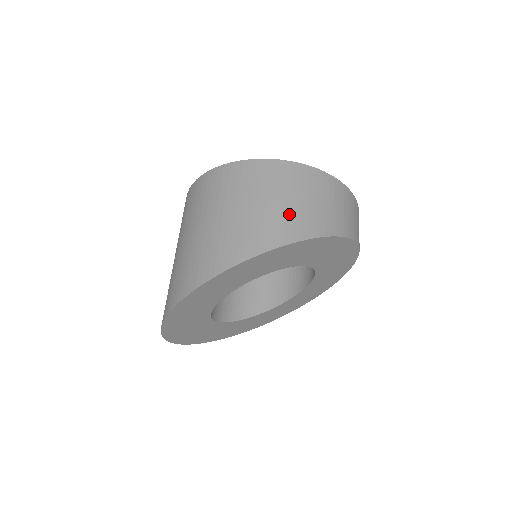
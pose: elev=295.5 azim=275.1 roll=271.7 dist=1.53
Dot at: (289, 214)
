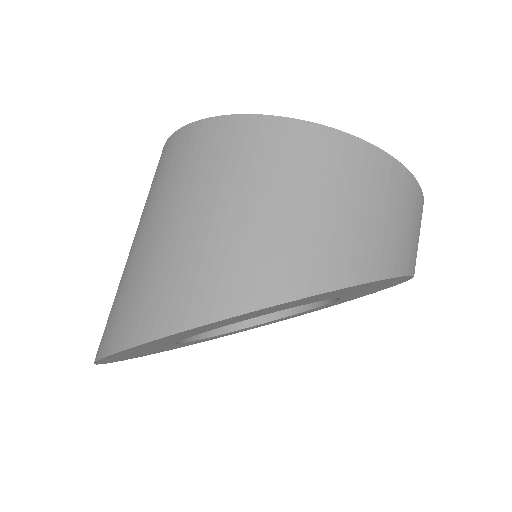
Dot at: (339, 235)
